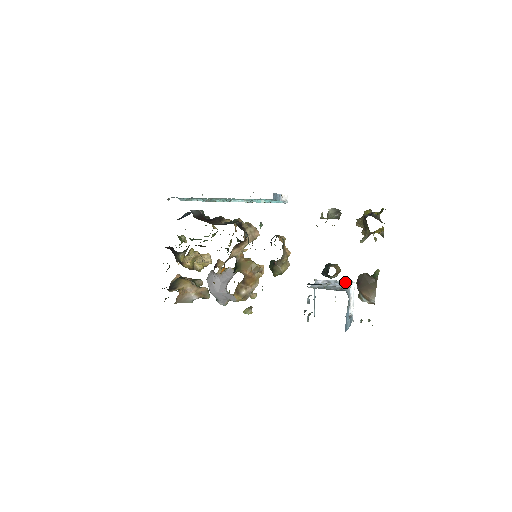
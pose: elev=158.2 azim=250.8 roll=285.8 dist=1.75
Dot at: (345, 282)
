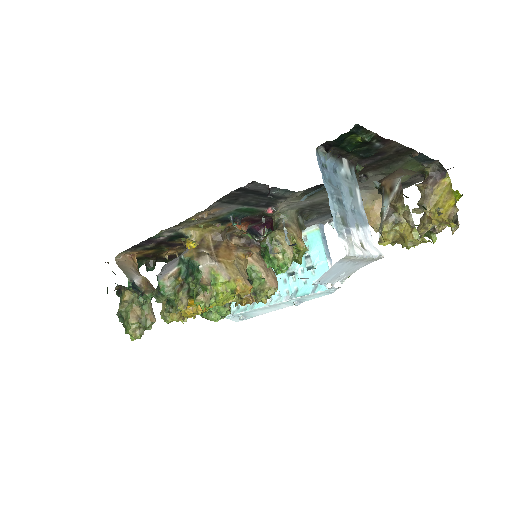
Dot at: occluded
